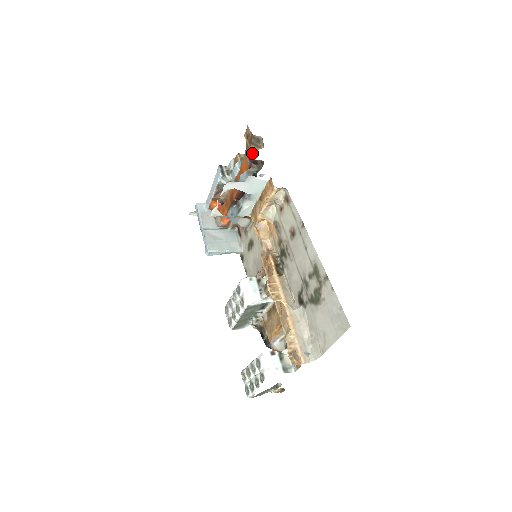
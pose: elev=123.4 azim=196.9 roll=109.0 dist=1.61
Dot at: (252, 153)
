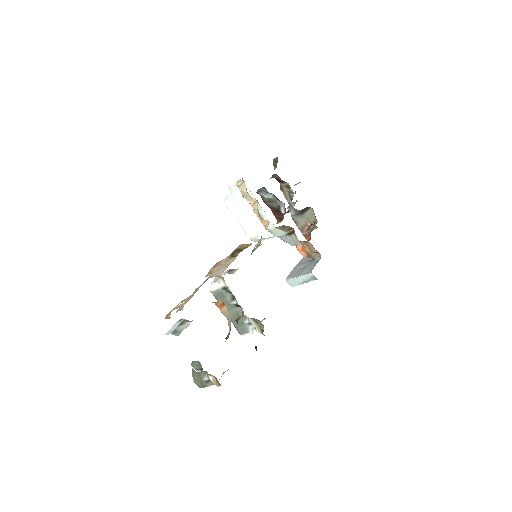
Dot at: occluded
